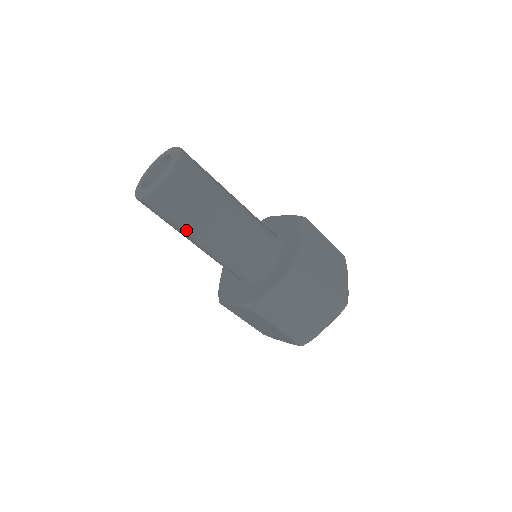
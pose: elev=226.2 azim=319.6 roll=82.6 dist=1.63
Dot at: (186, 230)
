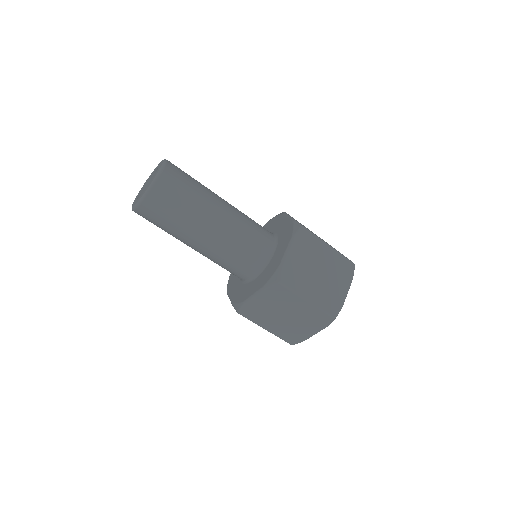
Dot at: (175, 237)
